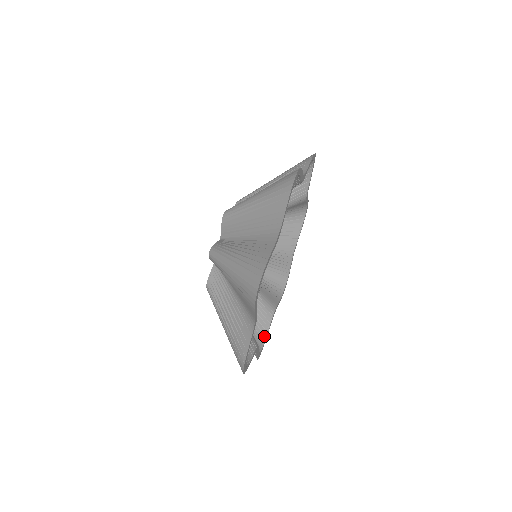
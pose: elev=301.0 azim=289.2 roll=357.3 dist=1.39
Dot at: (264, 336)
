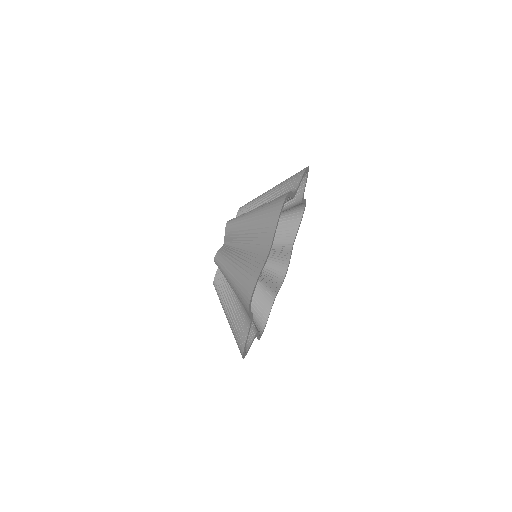
Dot at: (265, 319)
